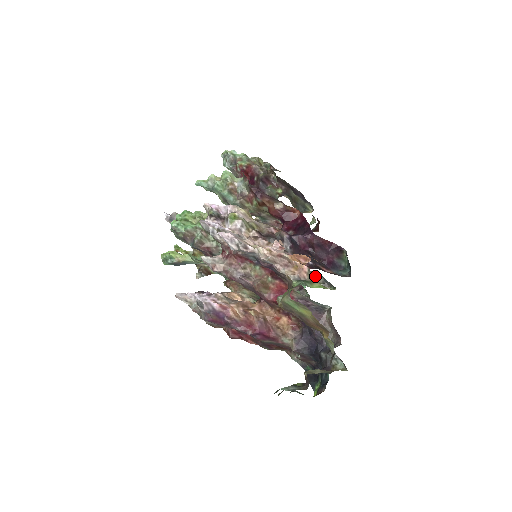
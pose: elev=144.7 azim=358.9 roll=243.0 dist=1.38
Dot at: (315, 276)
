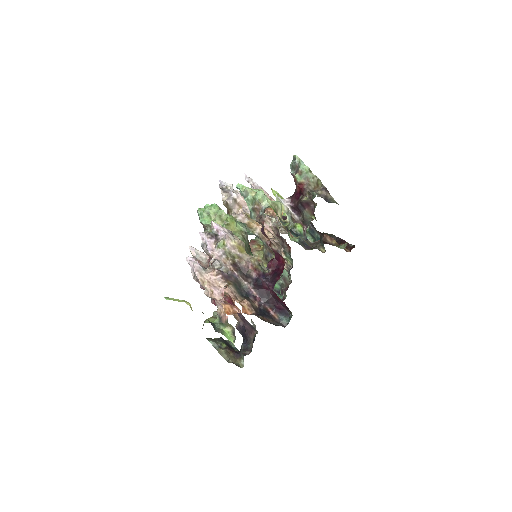
Dot at: (231, 325)
